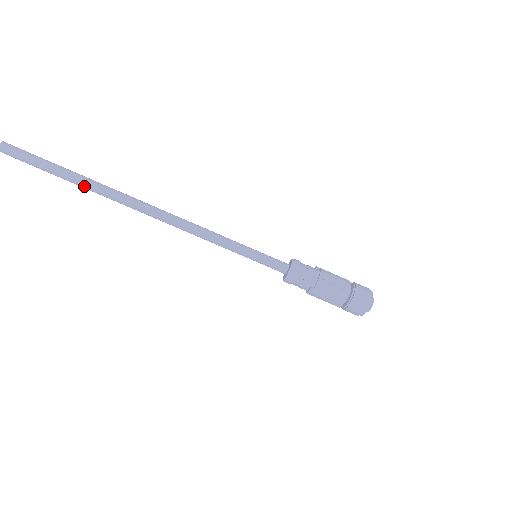
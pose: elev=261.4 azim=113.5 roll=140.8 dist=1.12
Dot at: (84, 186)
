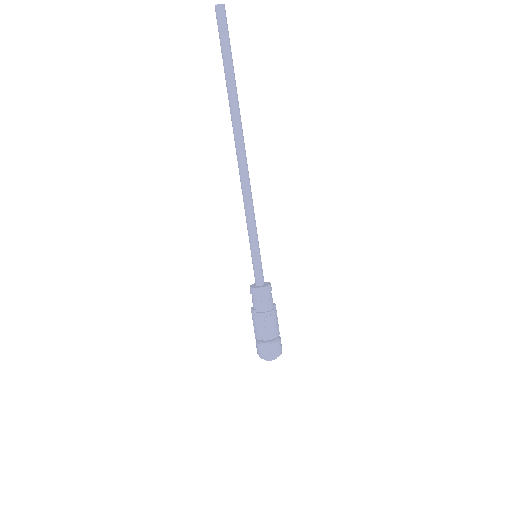
Dot at: (228, 93)
